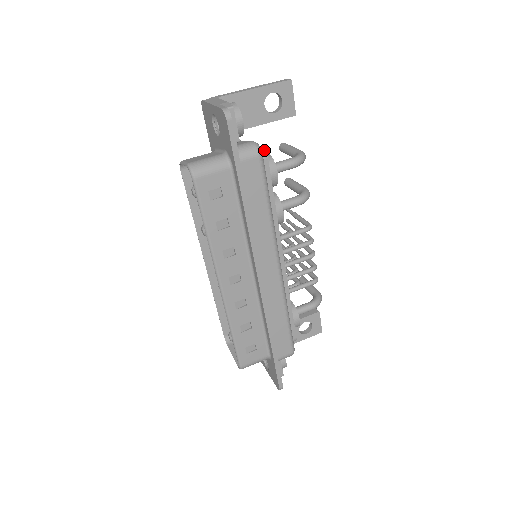
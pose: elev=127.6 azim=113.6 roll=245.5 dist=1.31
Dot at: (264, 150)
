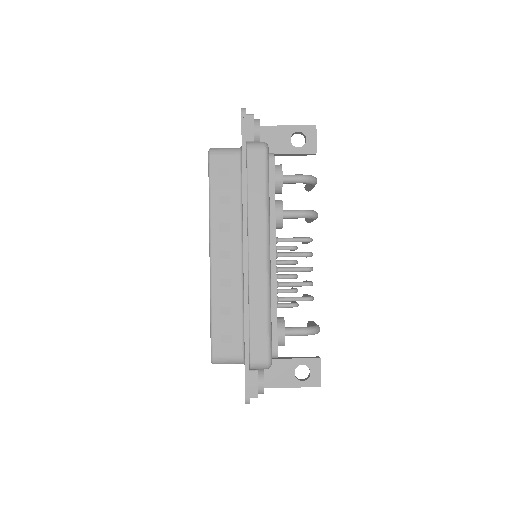
Dot at: (273, 153)
